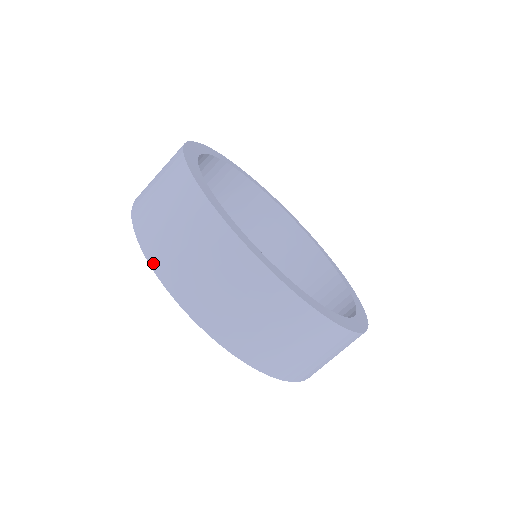
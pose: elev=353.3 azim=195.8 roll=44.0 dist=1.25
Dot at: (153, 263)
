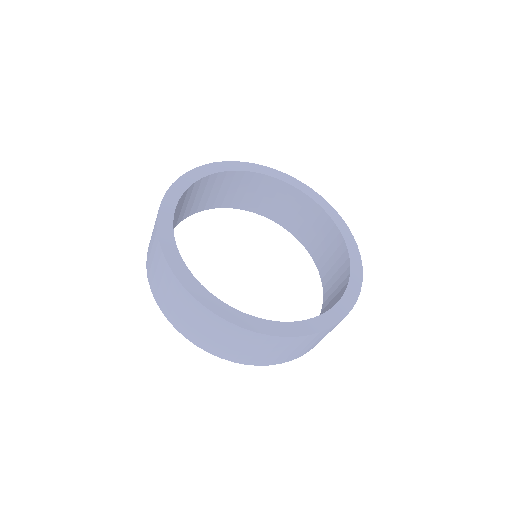
Dot at: (212, 353)
